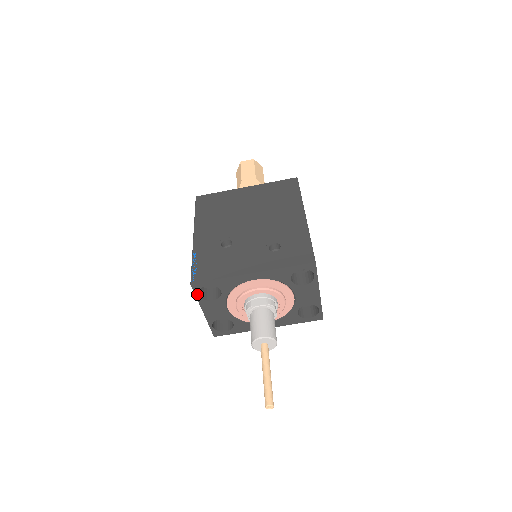
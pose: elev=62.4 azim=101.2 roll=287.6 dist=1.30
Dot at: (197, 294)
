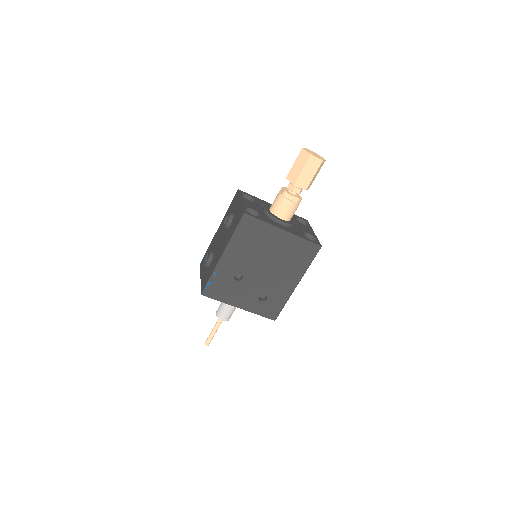
Dot at: occluded
